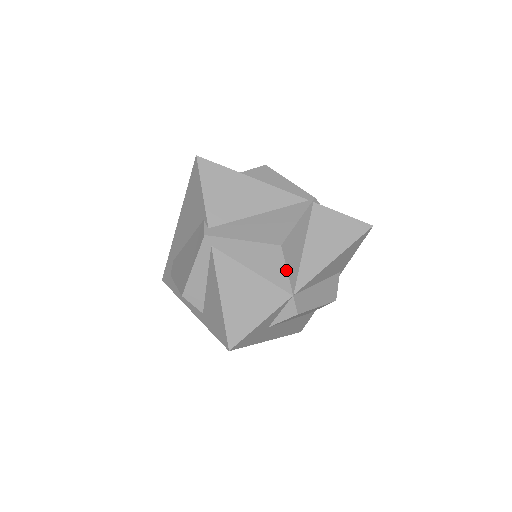
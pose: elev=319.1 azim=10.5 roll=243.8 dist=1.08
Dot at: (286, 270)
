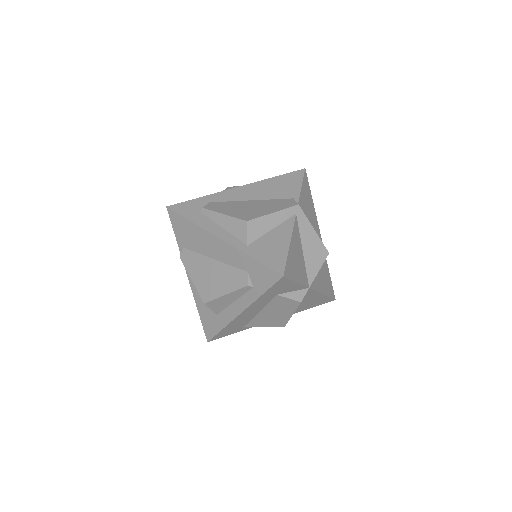
Dot at: (319, 269)
